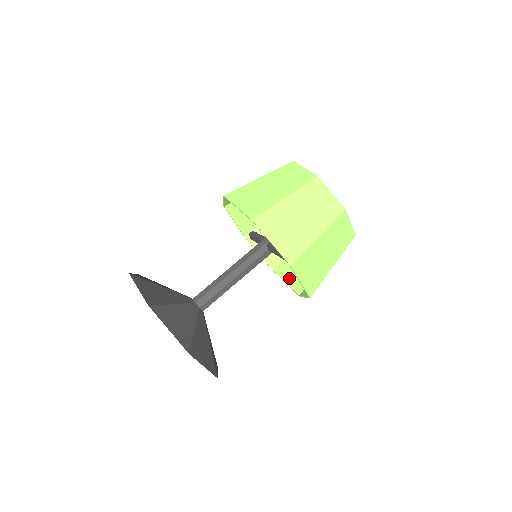
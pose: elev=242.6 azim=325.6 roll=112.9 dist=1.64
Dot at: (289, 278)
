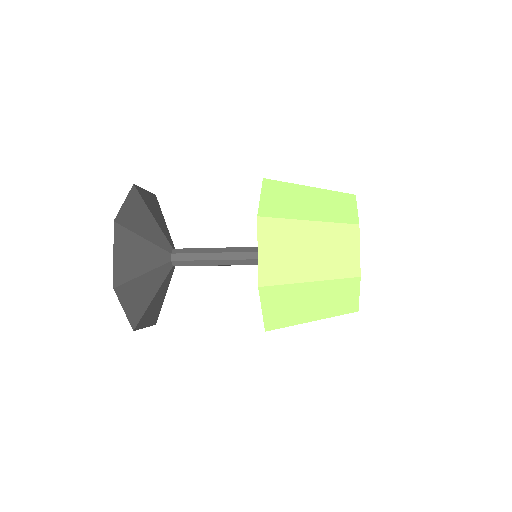
Dot at: occluded
